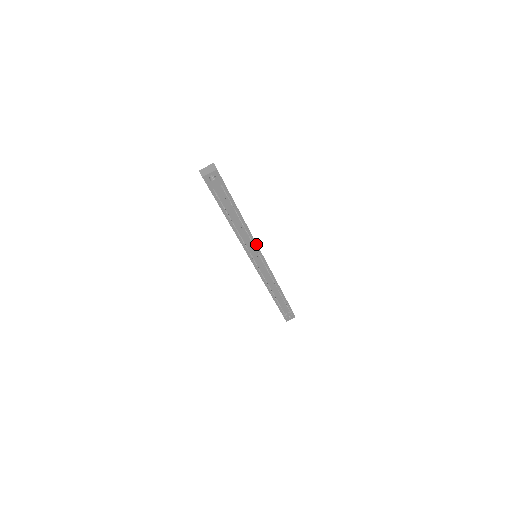
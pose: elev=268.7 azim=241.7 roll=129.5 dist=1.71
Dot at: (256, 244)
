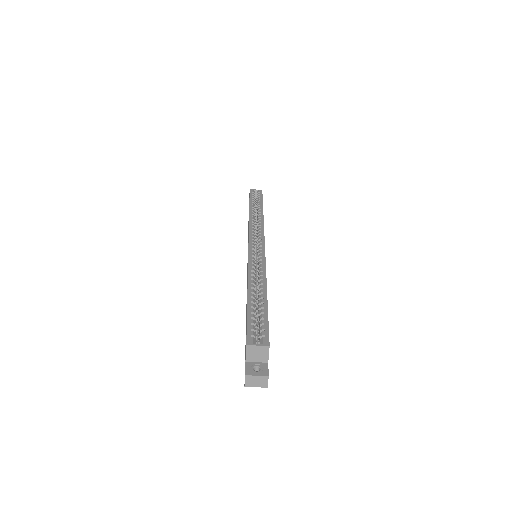
Dot at: occluded
